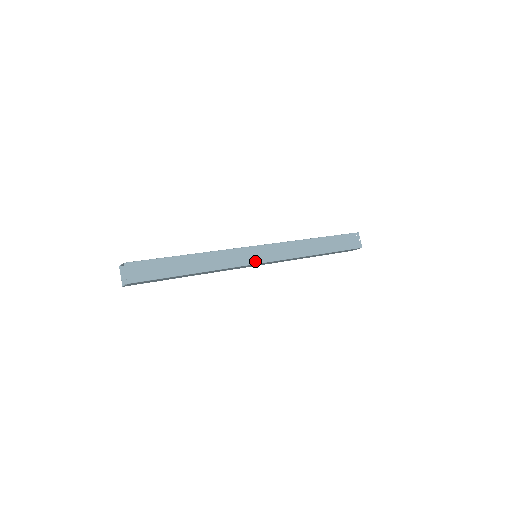
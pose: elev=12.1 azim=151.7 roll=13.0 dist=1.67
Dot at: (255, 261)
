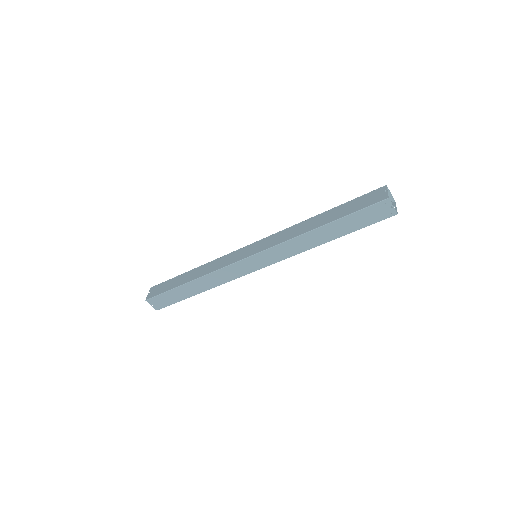
Dot at: (251, 270)
